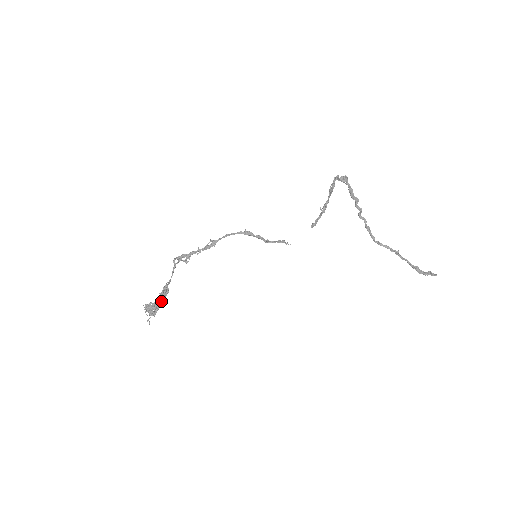
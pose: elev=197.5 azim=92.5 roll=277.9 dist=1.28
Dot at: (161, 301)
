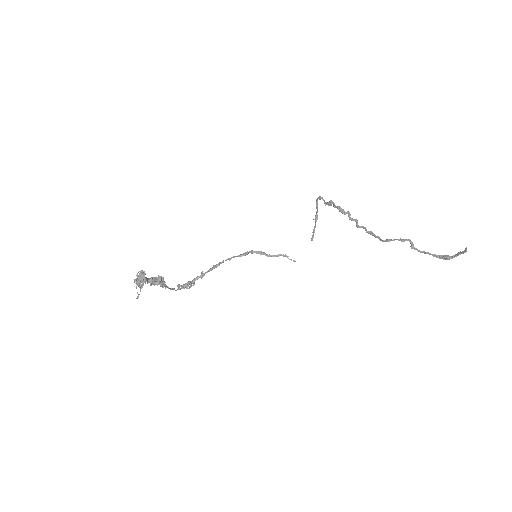
Dot at: (153, 279)
